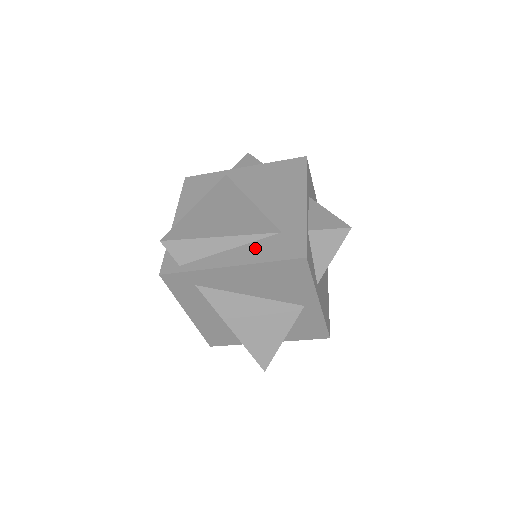
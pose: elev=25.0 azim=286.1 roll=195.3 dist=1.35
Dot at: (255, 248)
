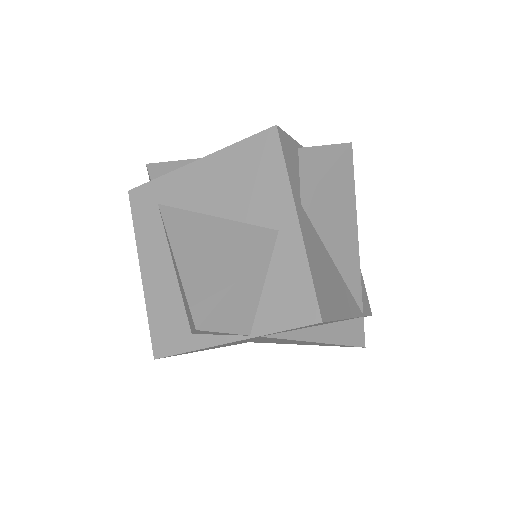
Dot at: occluded
